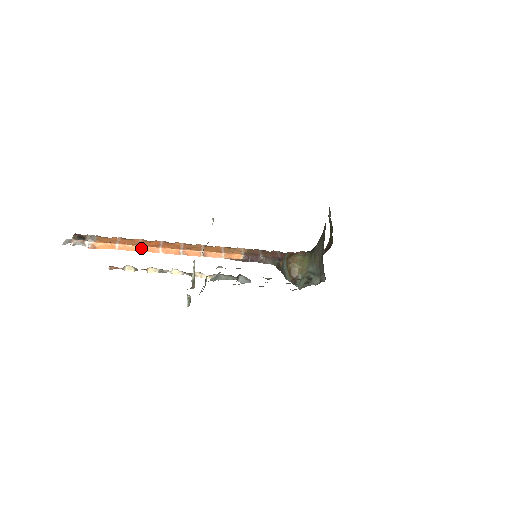
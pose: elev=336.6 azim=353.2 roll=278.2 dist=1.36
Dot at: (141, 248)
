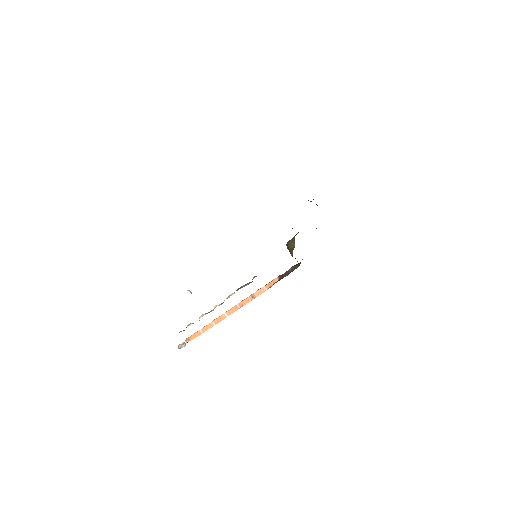
Dot at: (214, 322)
